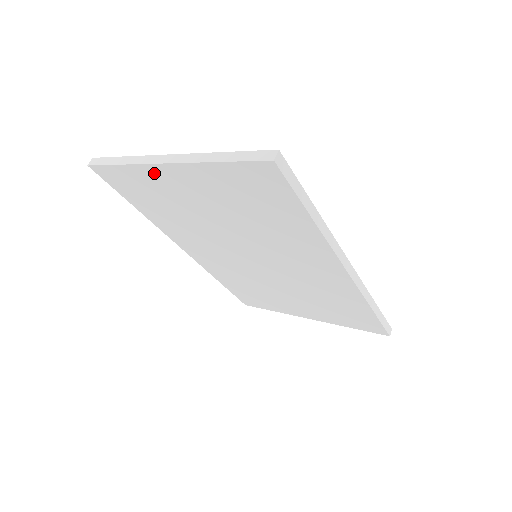
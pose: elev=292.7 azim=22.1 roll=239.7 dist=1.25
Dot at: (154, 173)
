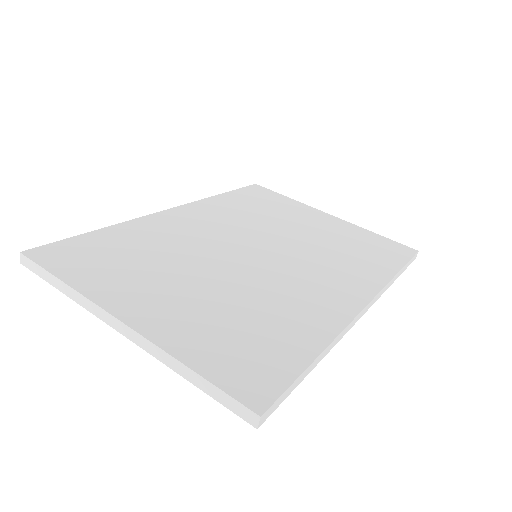
Dot at: occluded
